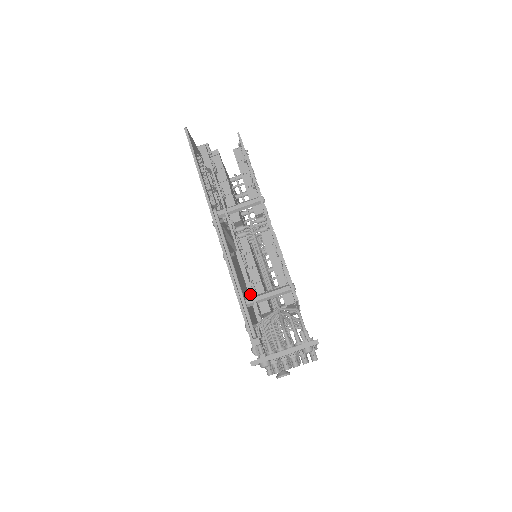
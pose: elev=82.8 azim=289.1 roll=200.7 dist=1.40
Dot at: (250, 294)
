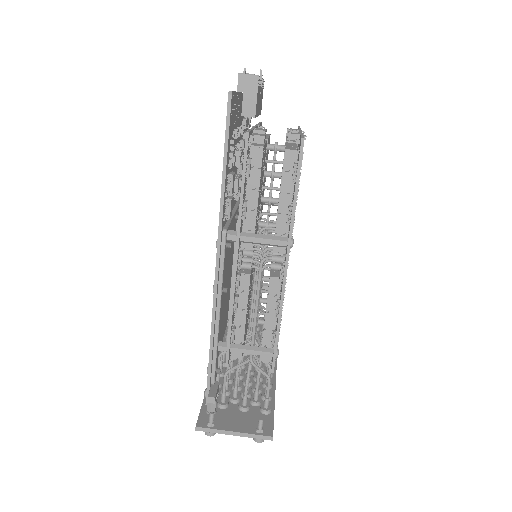
Dot at: occluded
